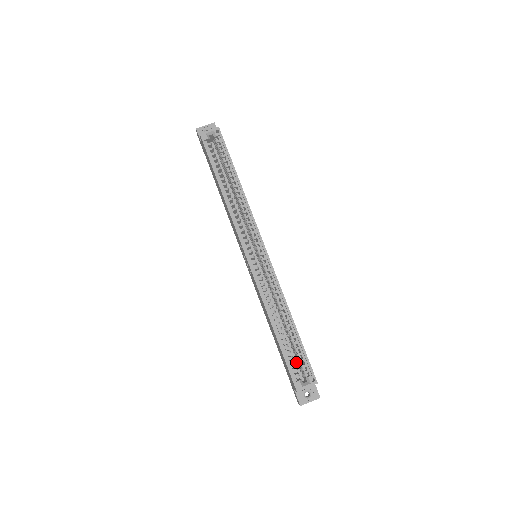
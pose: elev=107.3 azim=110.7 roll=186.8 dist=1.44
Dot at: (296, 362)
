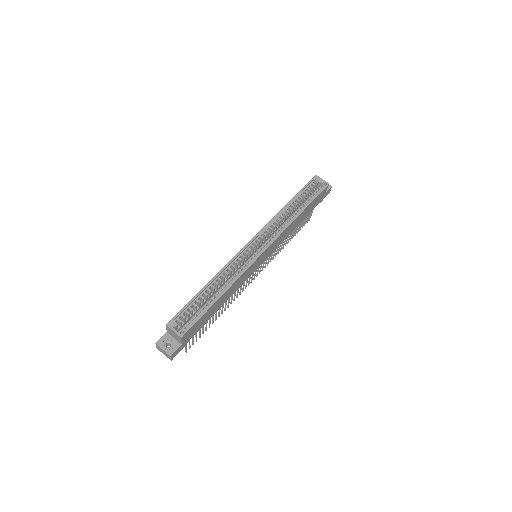
Dot at: occluded
